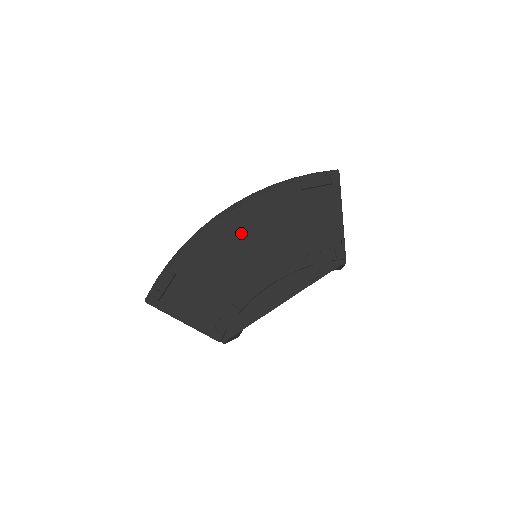
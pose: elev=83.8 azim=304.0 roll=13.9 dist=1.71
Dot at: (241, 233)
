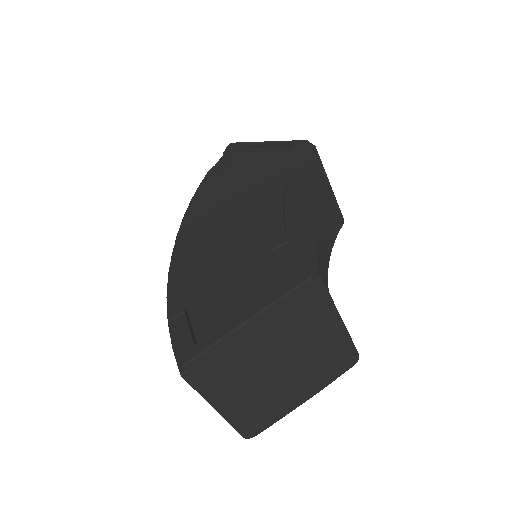
Dot at: (209, 229)
